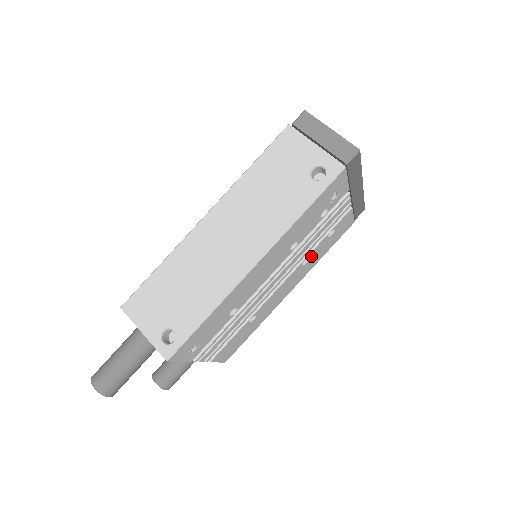
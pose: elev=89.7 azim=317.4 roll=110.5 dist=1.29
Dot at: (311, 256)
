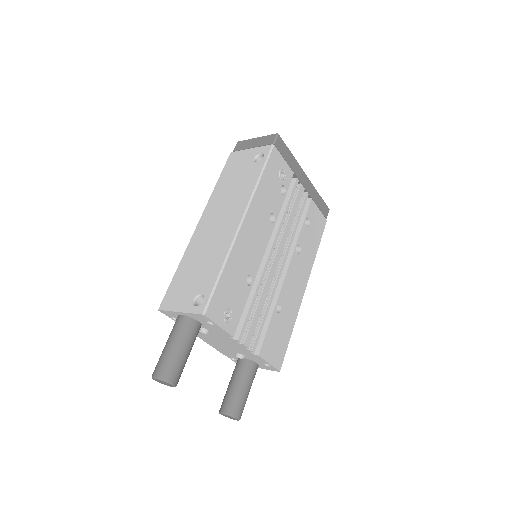
Dot at: (301, 245)
